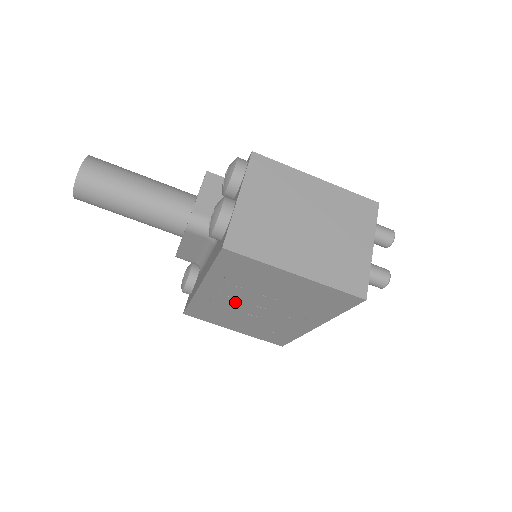
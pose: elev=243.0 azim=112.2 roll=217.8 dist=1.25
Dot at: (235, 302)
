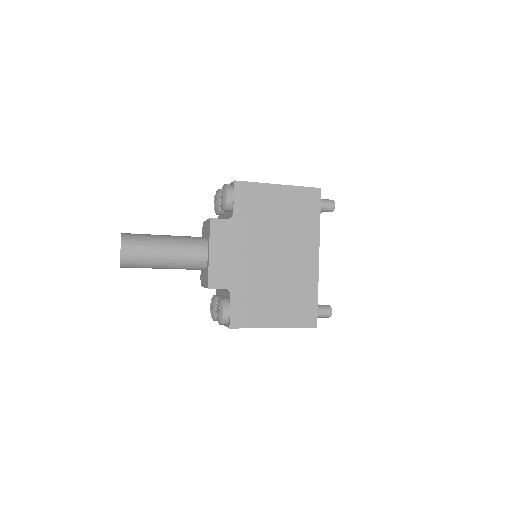
Dot at: occluded
